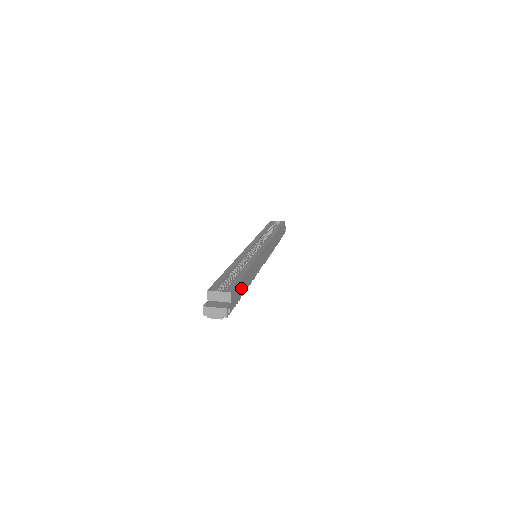
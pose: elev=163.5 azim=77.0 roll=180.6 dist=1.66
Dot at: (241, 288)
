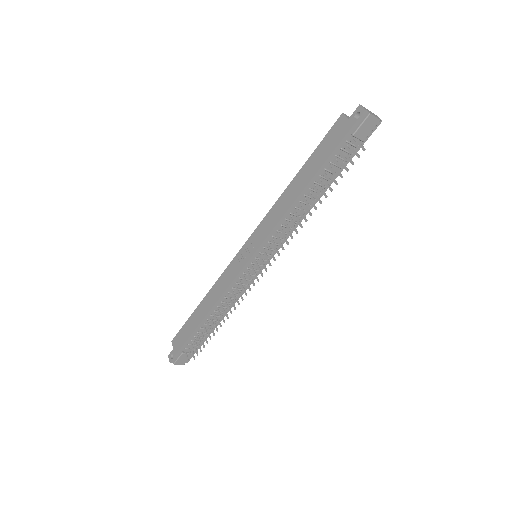
Dot at: occluded
